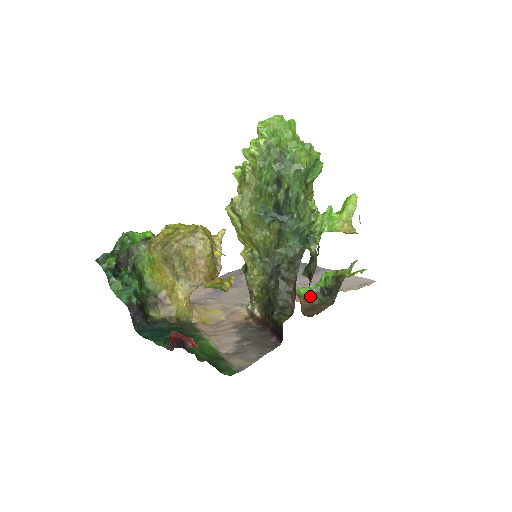
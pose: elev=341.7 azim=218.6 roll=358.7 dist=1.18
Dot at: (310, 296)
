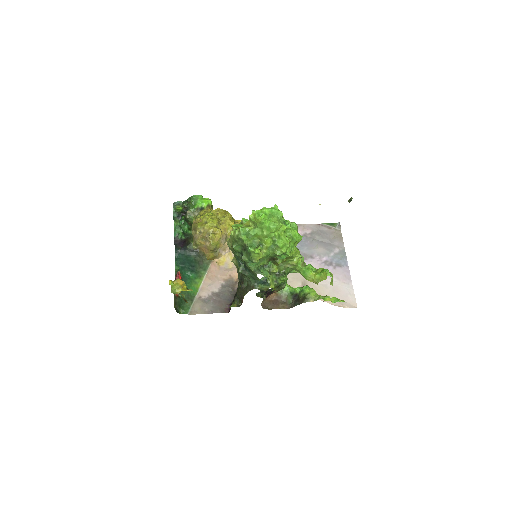
Dot at: (283, 293)
